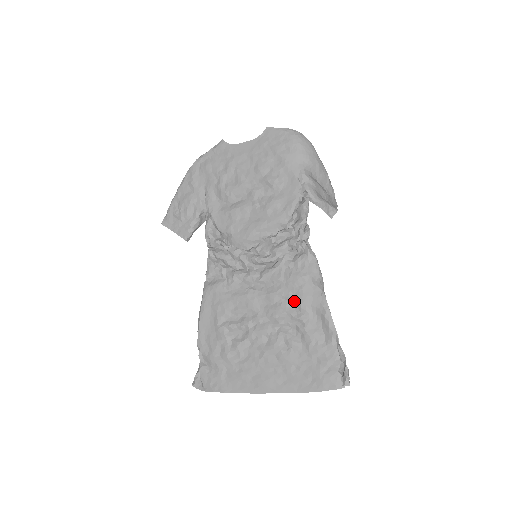
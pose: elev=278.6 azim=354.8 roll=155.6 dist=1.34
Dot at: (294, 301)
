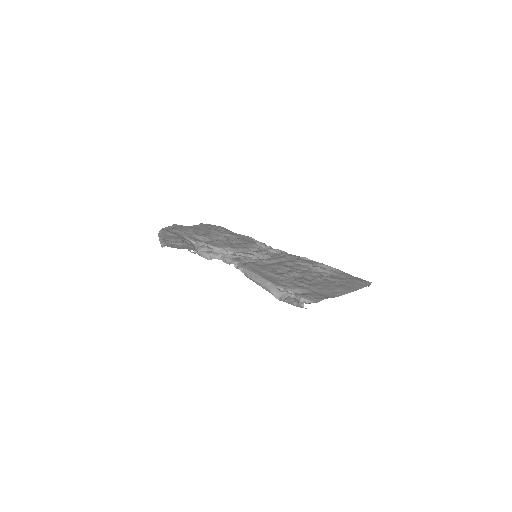
Dot at: (304, 263)
